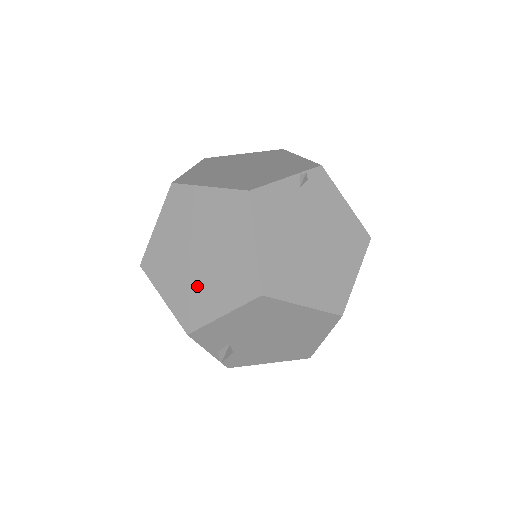
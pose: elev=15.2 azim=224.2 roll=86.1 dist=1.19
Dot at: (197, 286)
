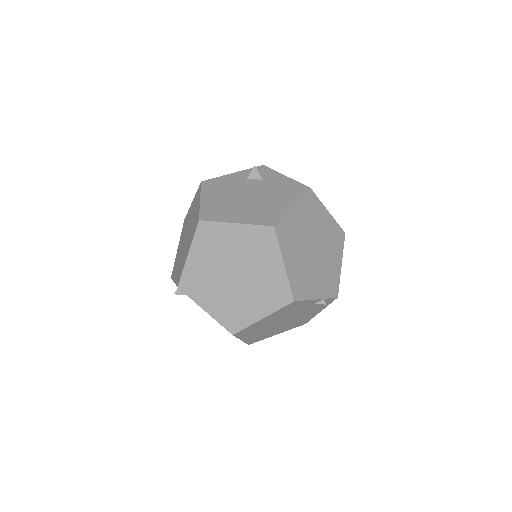
Dot at: (213, 283)
